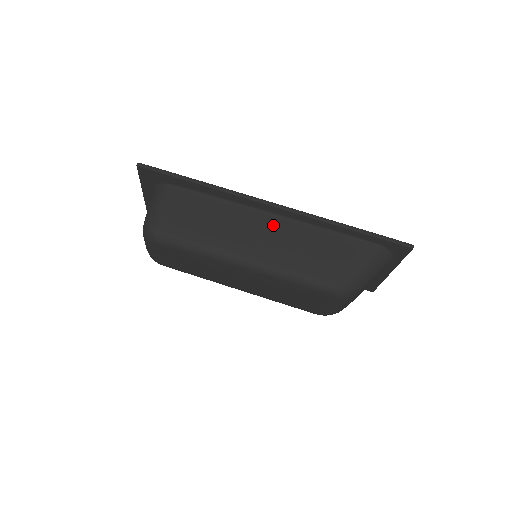
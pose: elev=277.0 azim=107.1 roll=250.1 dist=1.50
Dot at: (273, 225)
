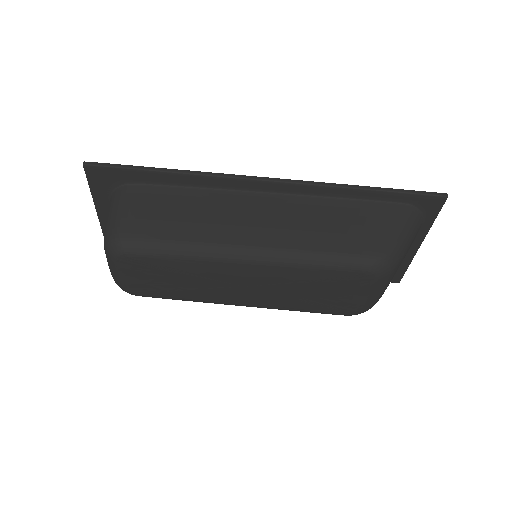
Dot at: (272, 205)
